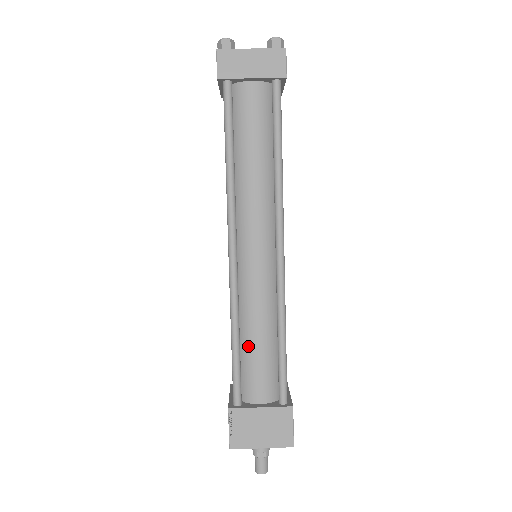
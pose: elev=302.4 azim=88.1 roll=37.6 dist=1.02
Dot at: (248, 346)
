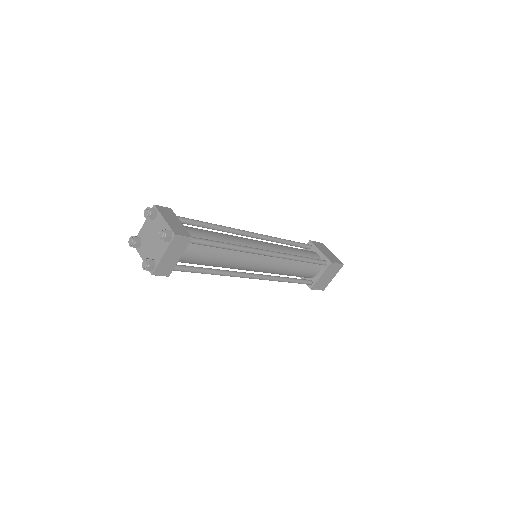
Dot at: (294, 275)
